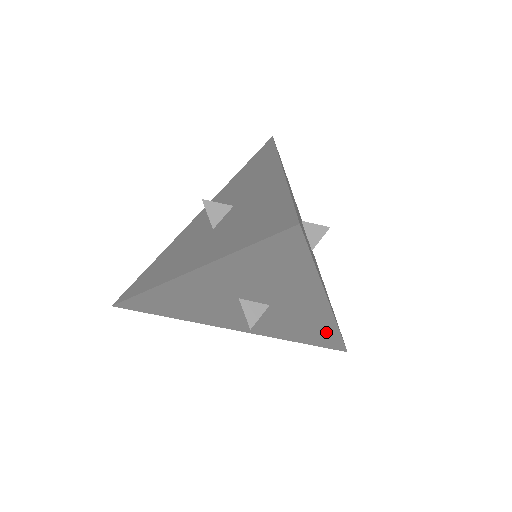
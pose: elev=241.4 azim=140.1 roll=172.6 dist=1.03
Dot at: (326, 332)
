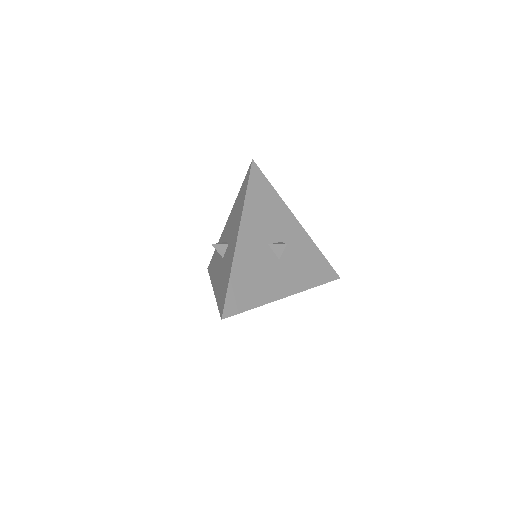
Dot at: occluded
